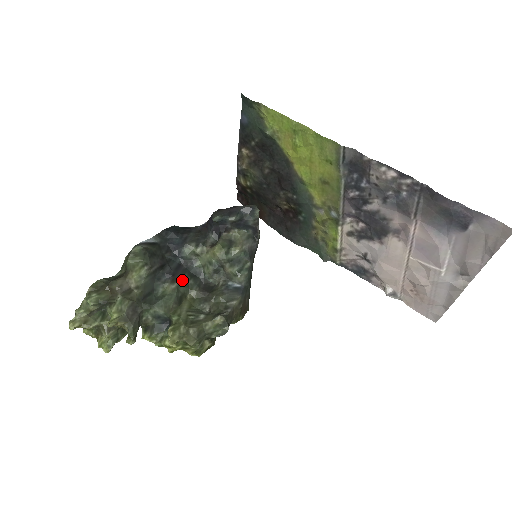
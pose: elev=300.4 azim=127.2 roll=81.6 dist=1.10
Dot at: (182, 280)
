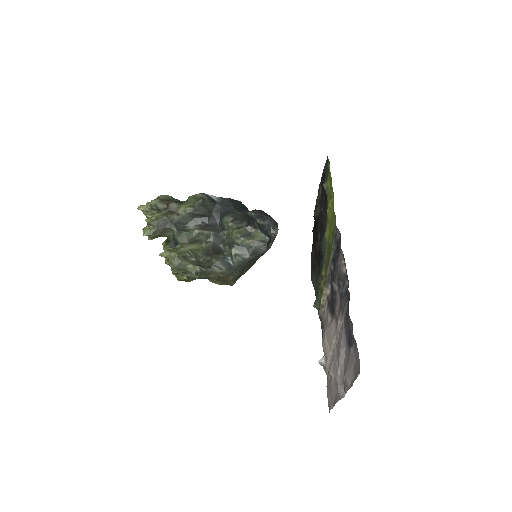
Dot at: (207, 232)
